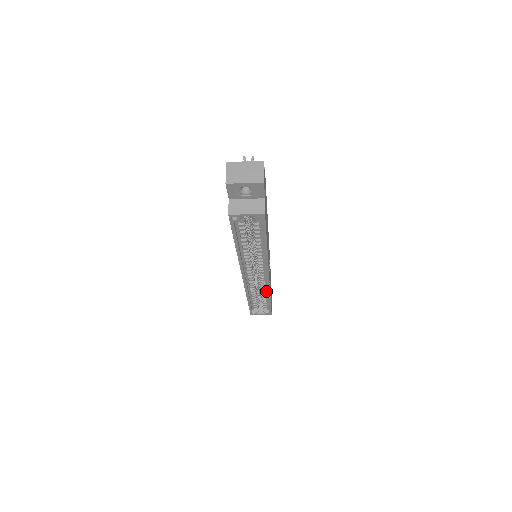
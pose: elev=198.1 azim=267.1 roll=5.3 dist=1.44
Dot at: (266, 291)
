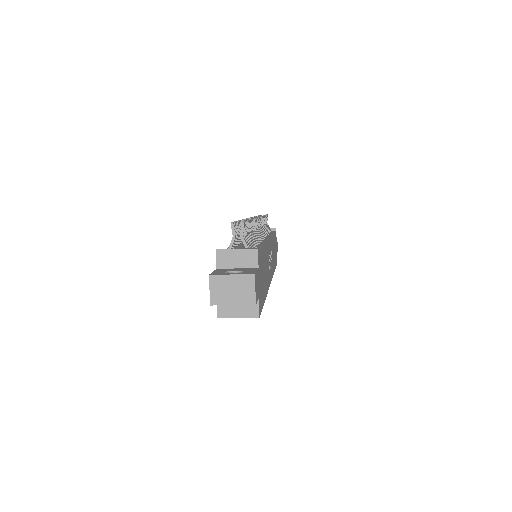
Dot at: occluded
